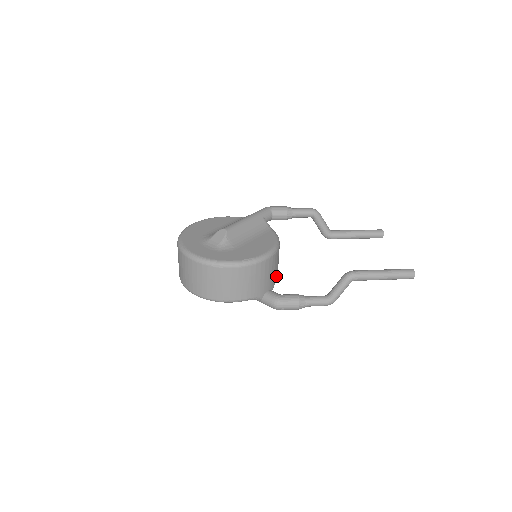
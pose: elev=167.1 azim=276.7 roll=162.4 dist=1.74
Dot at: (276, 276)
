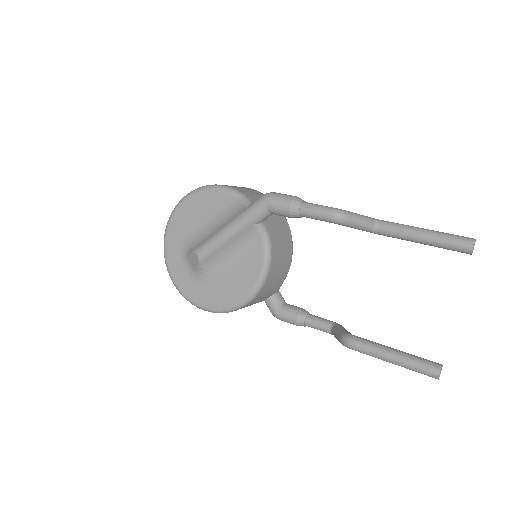
Dot at: (279, 283)
